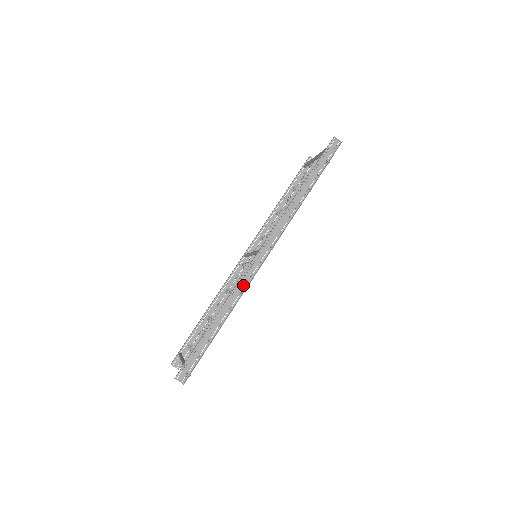
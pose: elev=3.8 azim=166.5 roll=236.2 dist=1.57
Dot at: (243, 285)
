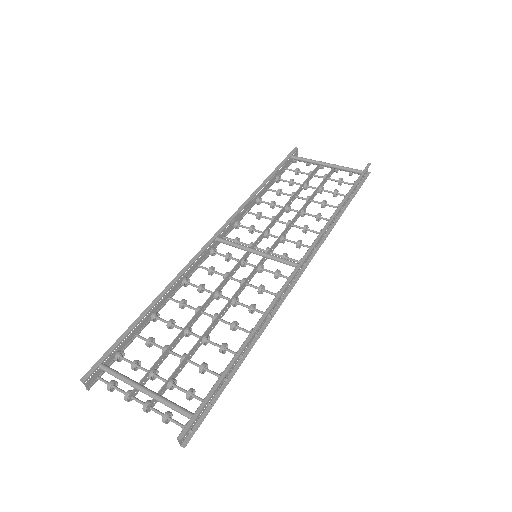
Dot at: (274, 305)
